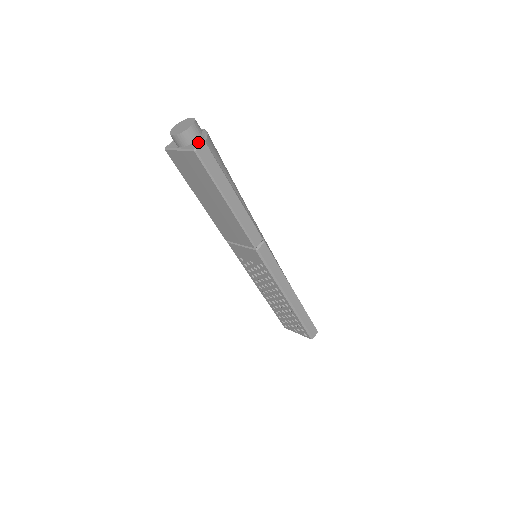
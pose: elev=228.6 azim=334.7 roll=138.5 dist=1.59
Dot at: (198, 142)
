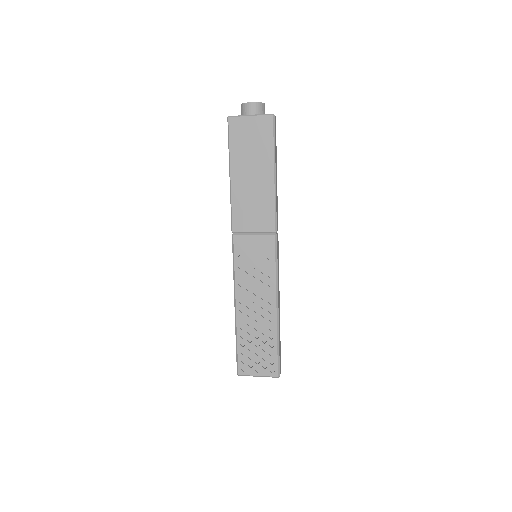
Dot at: occluded
